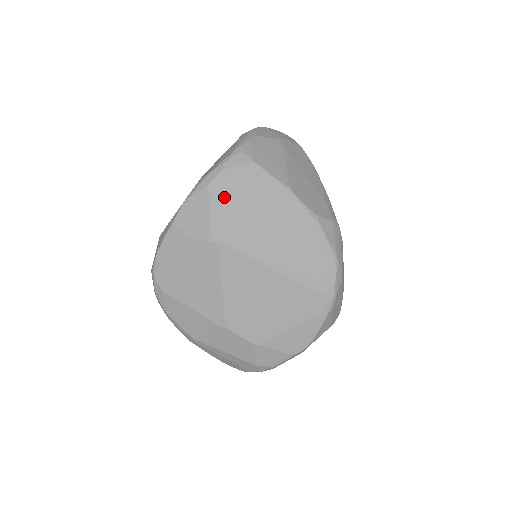
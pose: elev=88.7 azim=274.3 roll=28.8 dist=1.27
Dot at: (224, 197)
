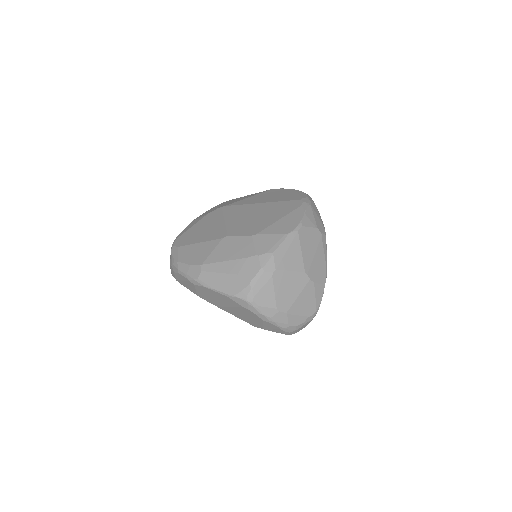
Dot at: (227, 202)
